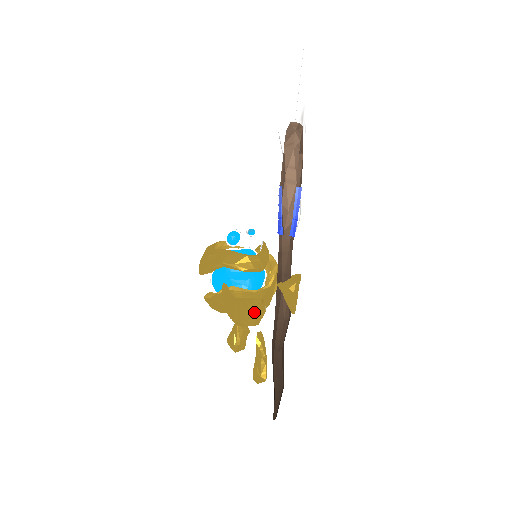
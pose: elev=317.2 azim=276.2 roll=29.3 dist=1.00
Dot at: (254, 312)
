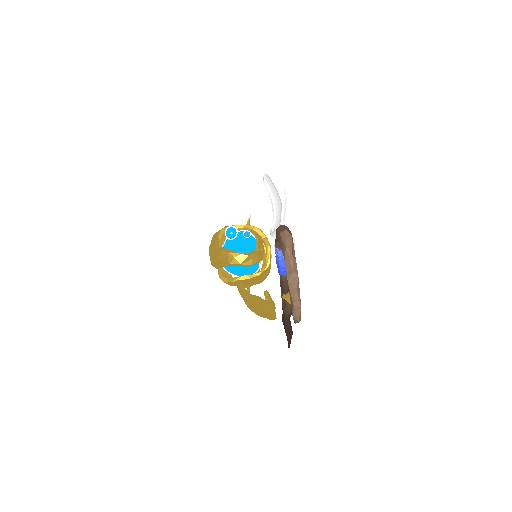
Dot at: (268, 312)
